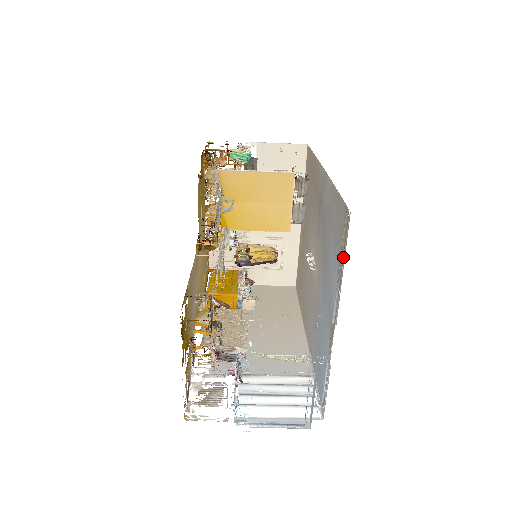
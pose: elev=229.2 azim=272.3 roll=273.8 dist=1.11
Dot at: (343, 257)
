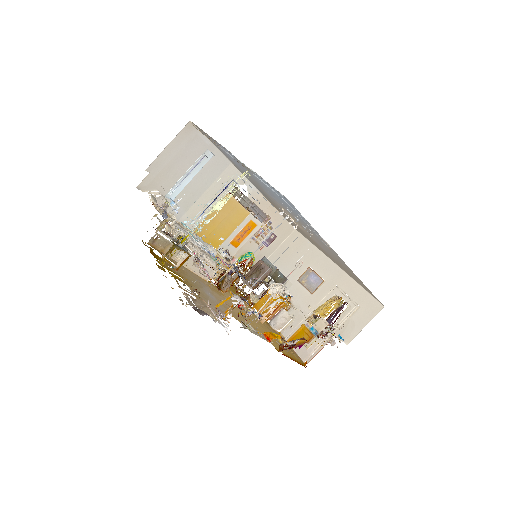
Dot at: (207, 135)
